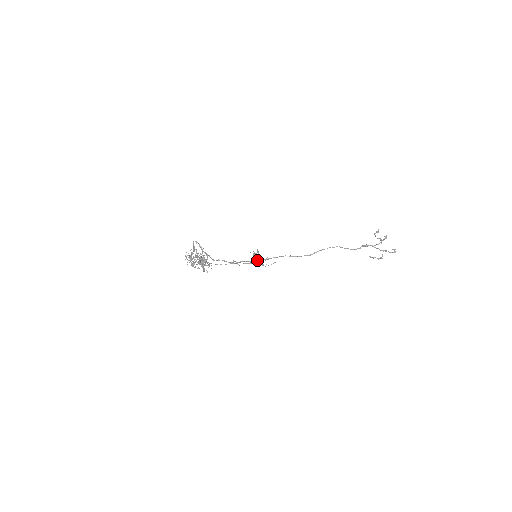
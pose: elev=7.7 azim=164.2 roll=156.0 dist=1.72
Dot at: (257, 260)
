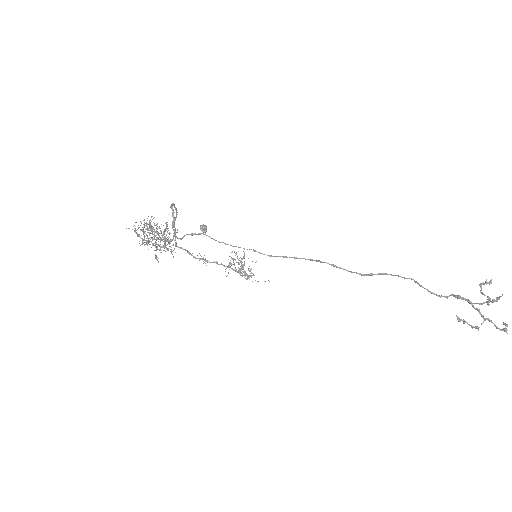
Dot at: (239, 268)
